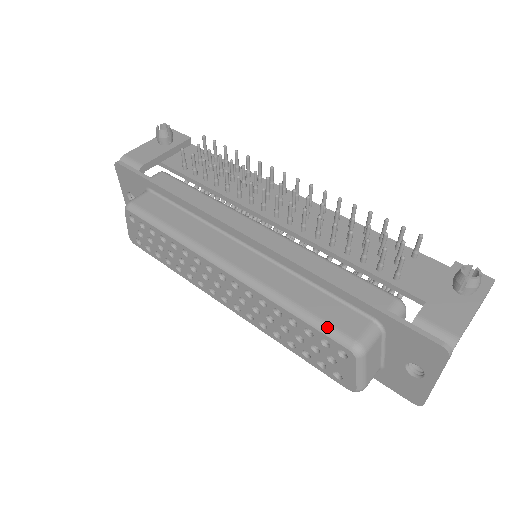
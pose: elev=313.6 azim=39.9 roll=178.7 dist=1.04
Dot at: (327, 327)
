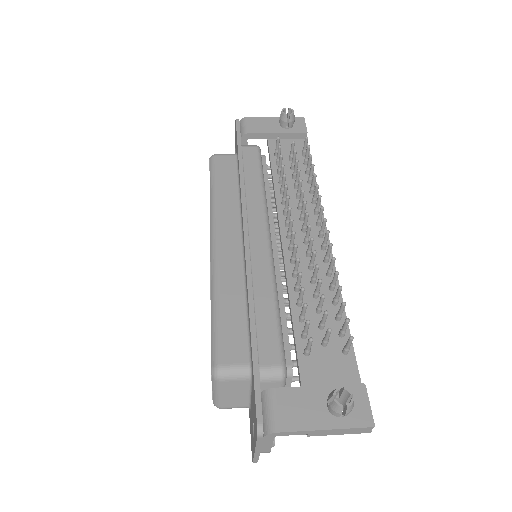
Dot at: (216, 339)
